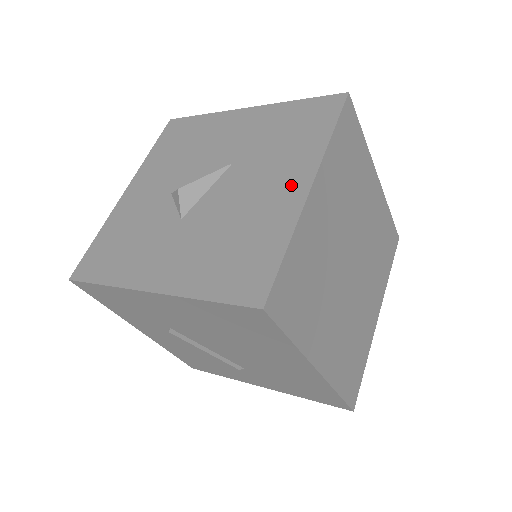
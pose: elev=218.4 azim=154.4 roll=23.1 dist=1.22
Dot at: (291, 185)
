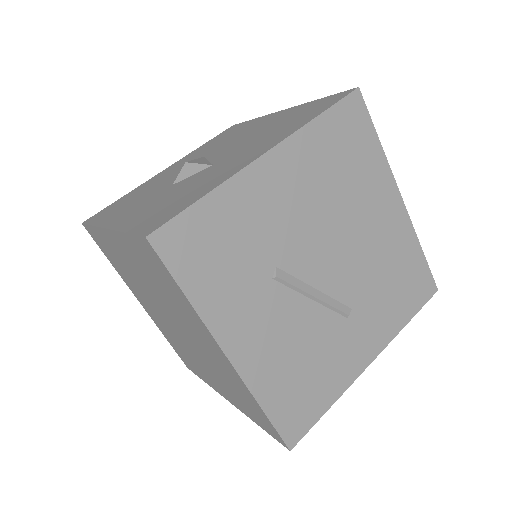
Dot at: (270, 118)
